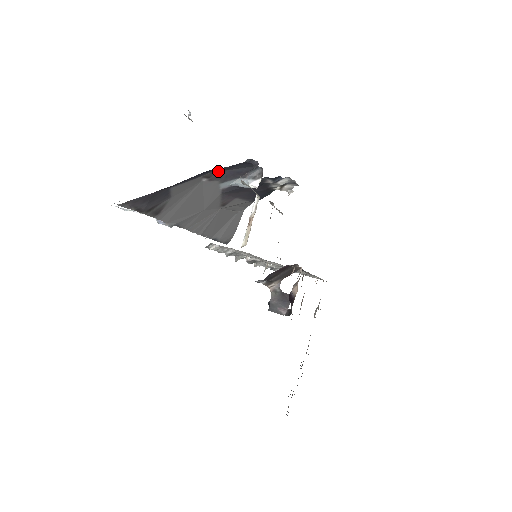
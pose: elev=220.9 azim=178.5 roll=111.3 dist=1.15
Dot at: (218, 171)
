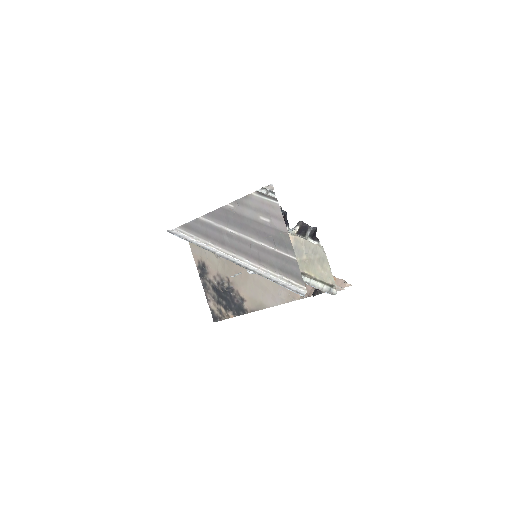
Dot at: occluded
